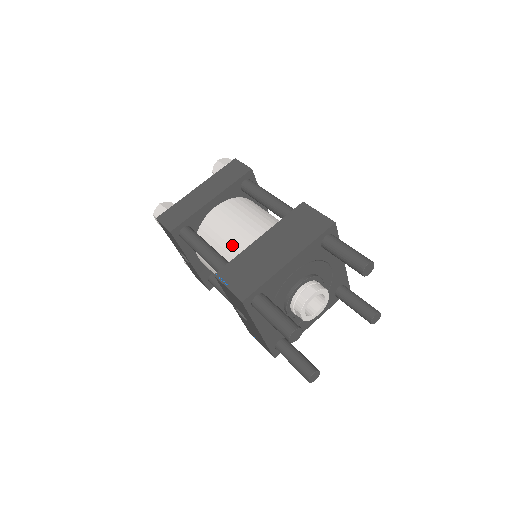
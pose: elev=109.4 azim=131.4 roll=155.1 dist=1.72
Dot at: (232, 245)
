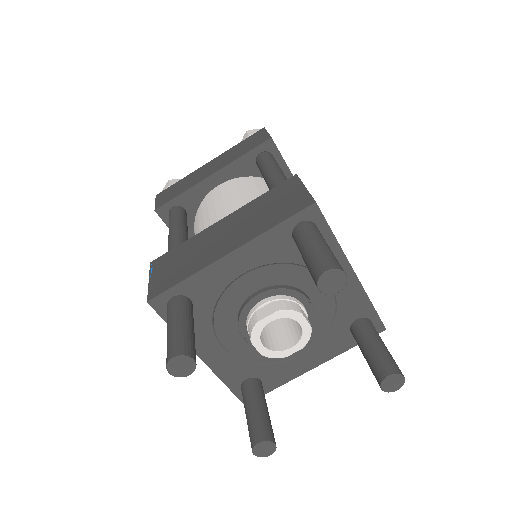
Dot at: occluded
